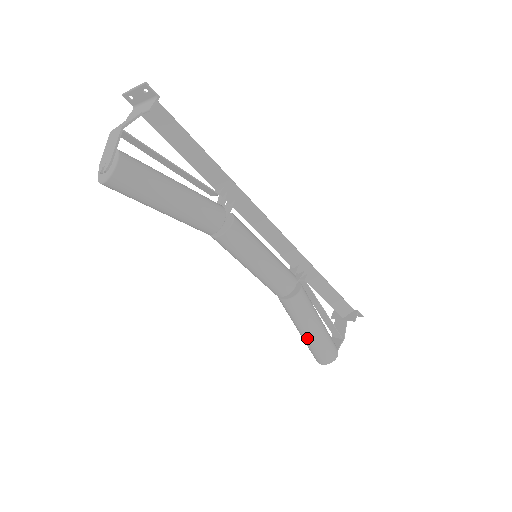
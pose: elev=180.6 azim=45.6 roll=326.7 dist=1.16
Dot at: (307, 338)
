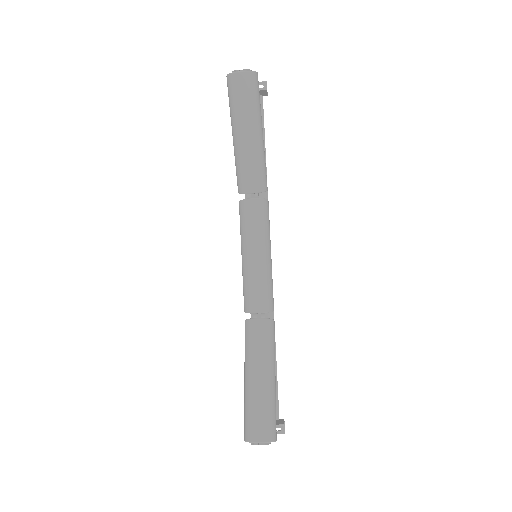
Dot at: (261, 386)
